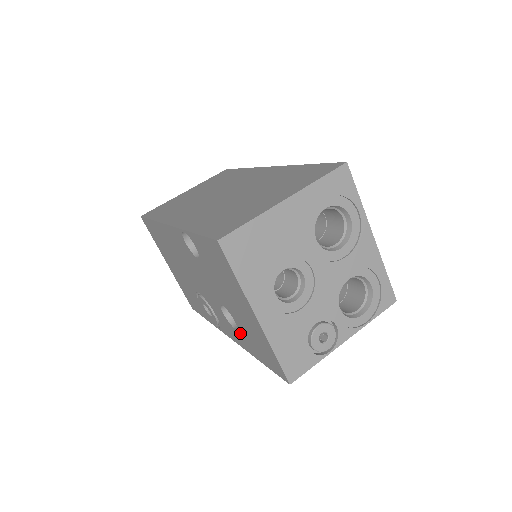
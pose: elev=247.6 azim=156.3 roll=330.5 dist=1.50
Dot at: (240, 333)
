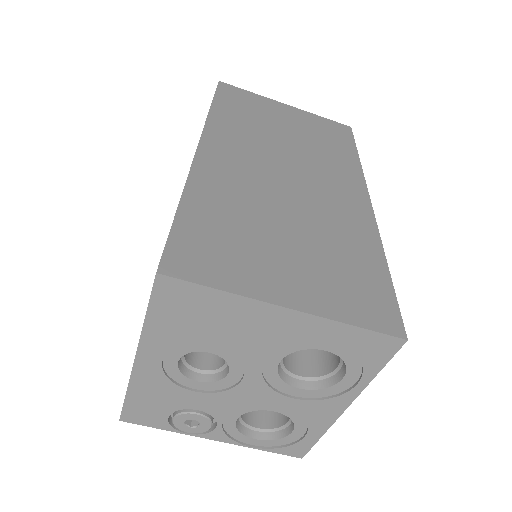
Dot at: occluded
